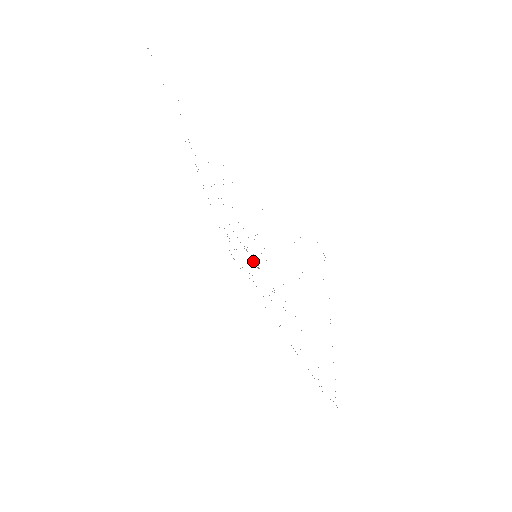
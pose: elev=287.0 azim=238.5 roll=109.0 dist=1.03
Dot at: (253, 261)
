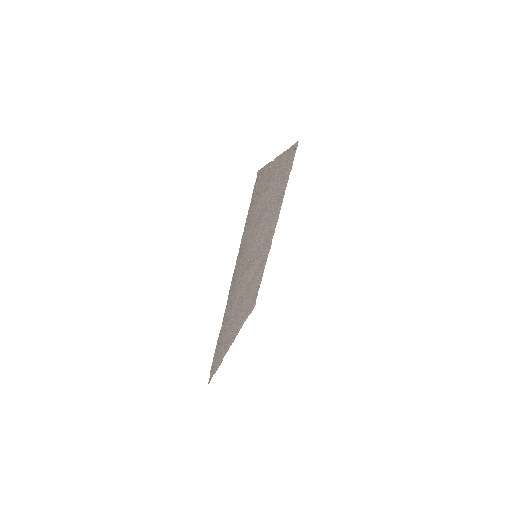
Dot at: (255, 271)
